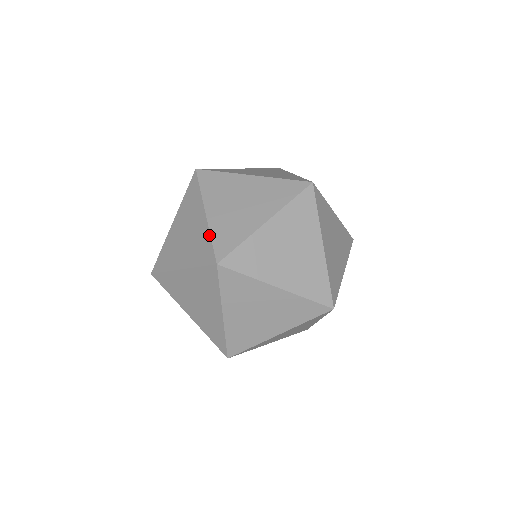
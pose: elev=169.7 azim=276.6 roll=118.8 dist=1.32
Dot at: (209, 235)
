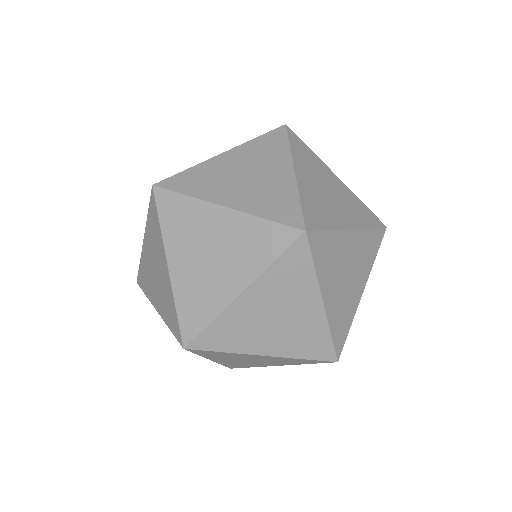
Dot at: (329, 332)
